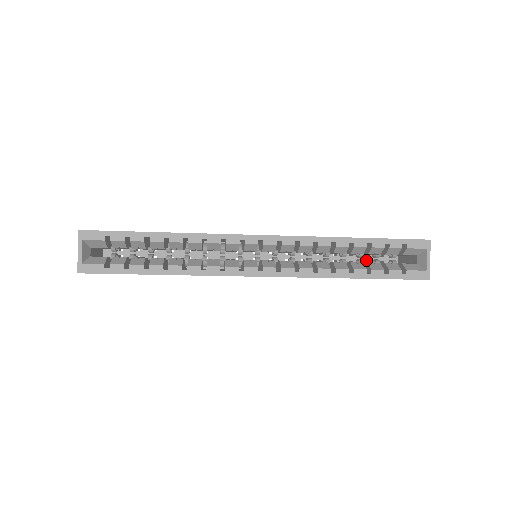
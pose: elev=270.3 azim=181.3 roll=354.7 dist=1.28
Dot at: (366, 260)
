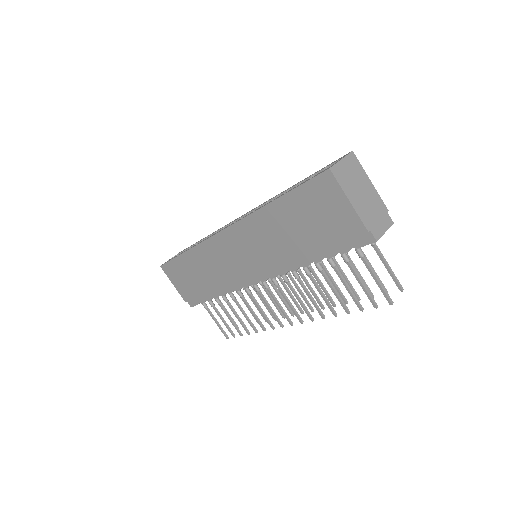
Dot at: occluded
